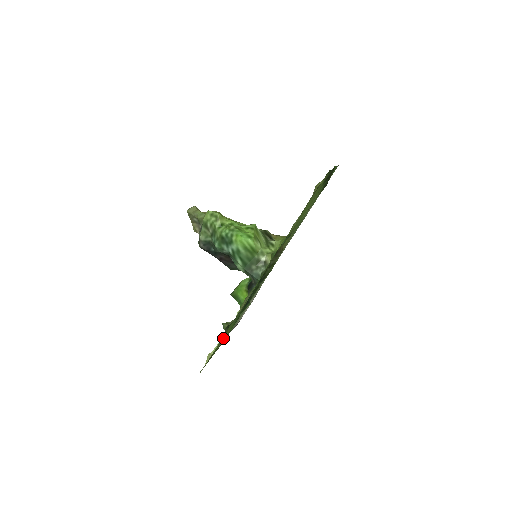
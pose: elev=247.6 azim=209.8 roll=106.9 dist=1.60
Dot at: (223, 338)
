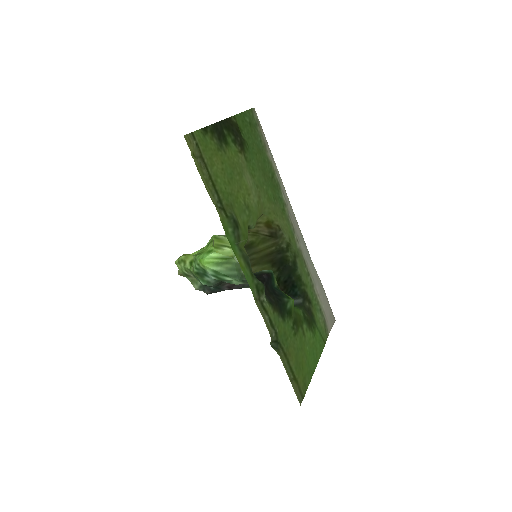
Dot at: (286, 356)
